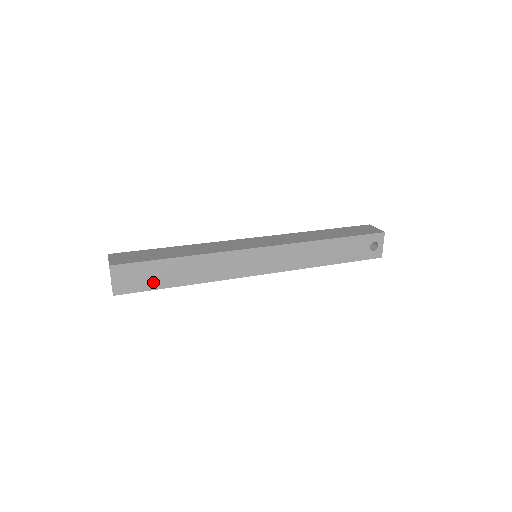
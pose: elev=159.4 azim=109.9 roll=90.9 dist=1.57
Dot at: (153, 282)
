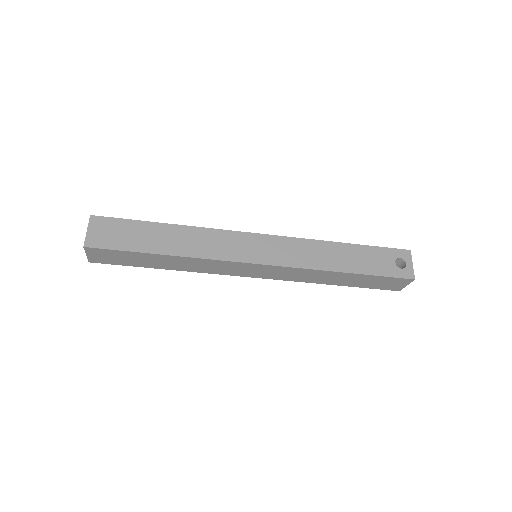
Dot at: (132, 243)
